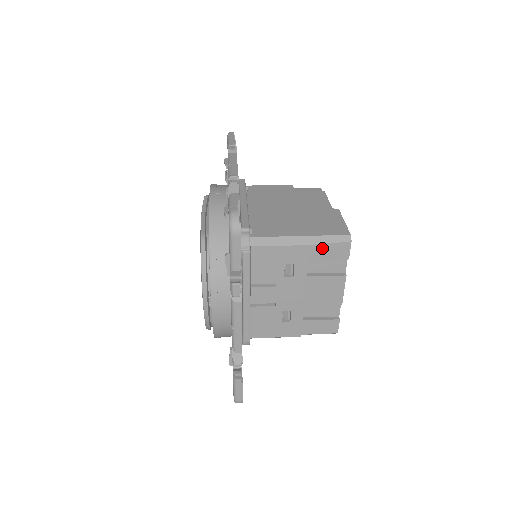
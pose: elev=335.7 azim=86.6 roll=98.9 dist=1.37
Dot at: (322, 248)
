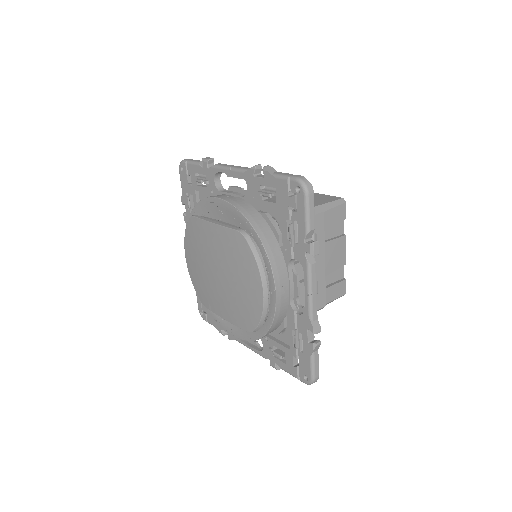
Dot at: (331, 213)
